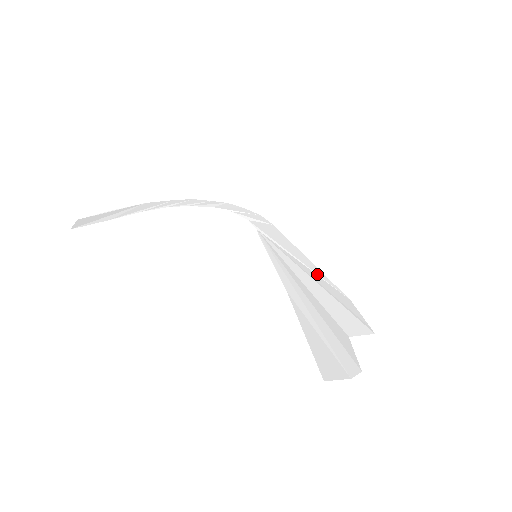
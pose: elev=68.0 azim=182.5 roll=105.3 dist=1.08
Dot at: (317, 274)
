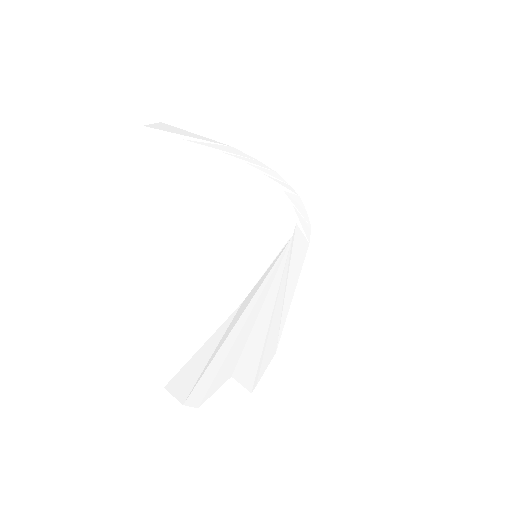
Dot at: (282, 310)
